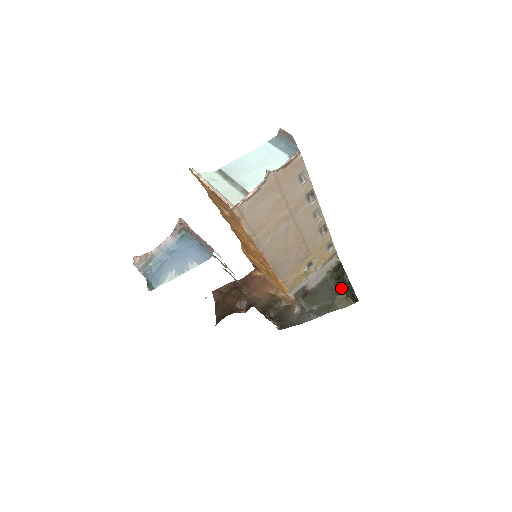
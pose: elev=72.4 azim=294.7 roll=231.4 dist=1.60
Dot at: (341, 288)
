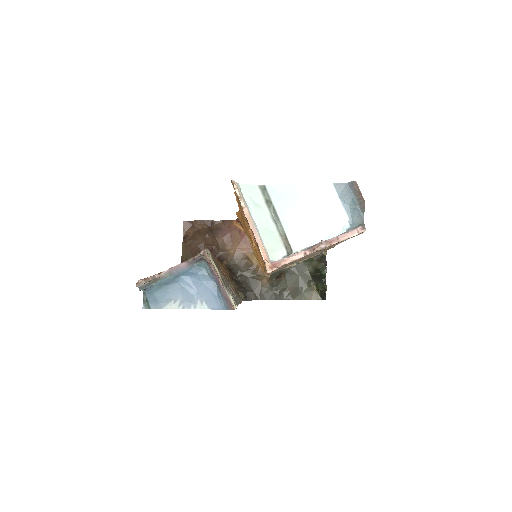
Dot at: (315, 280)
